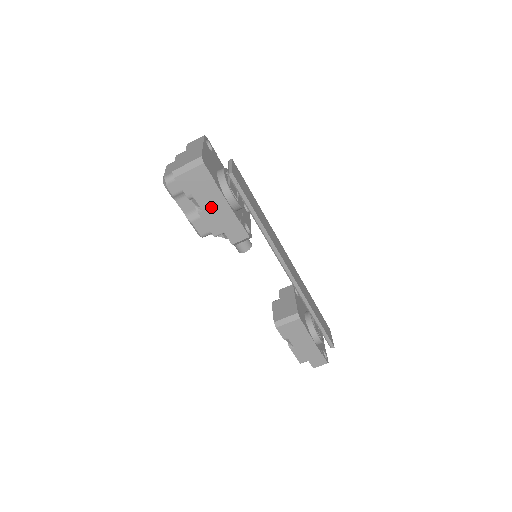
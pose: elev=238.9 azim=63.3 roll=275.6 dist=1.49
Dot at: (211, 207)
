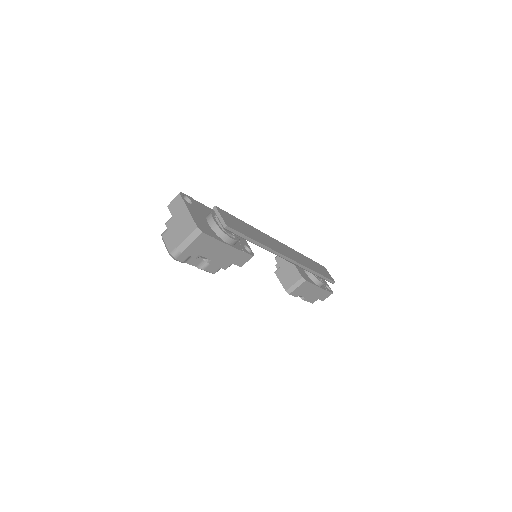
Dot at: (217, 254)
